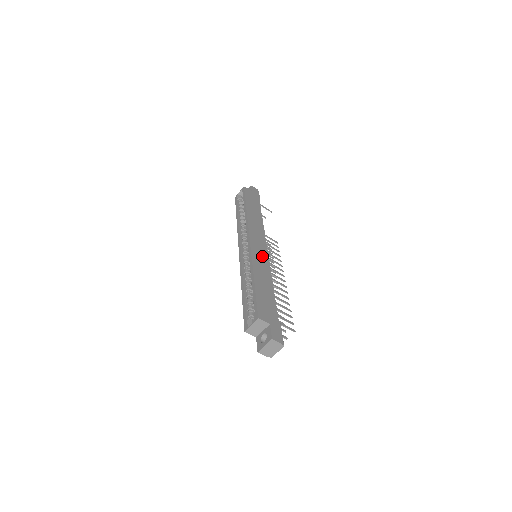
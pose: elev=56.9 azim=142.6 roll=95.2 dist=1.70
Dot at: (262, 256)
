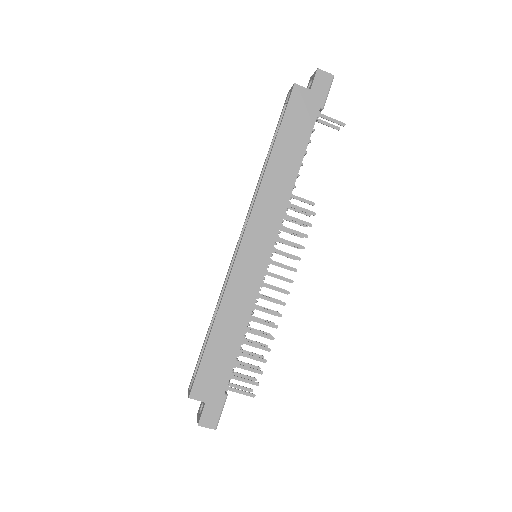
Dot at: (252, 271)
